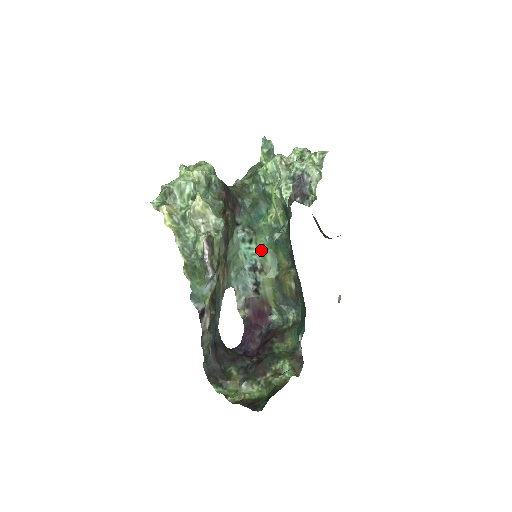
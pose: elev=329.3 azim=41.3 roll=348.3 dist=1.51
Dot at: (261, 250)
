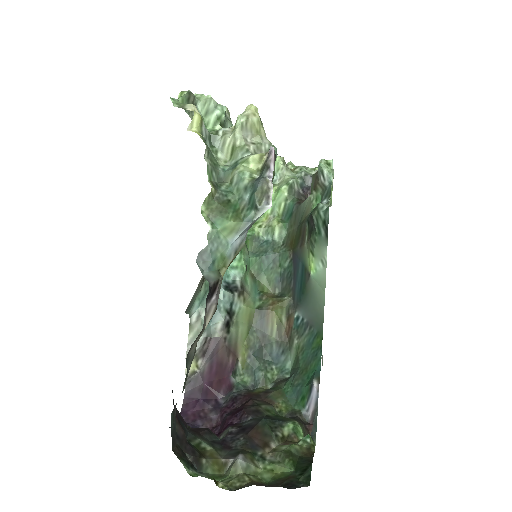
Dot at: (245, 264)
